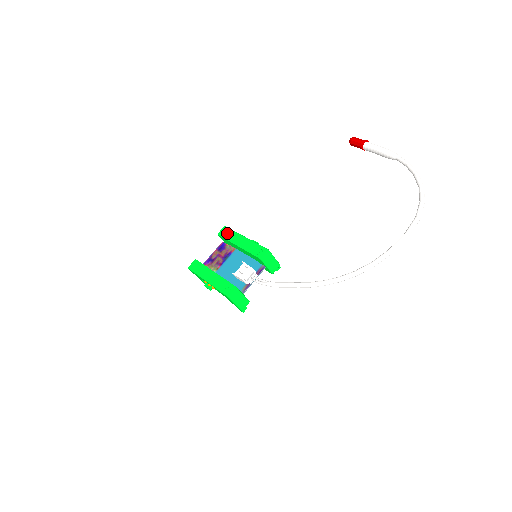
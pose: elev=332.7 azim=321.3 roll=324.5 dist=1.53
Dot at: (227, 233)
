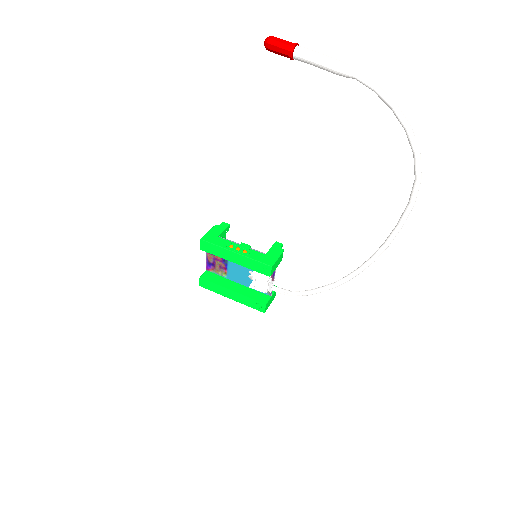
Dot at: (211, 249)
